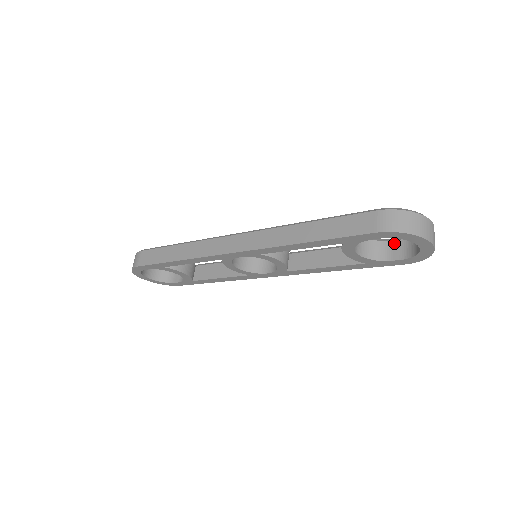
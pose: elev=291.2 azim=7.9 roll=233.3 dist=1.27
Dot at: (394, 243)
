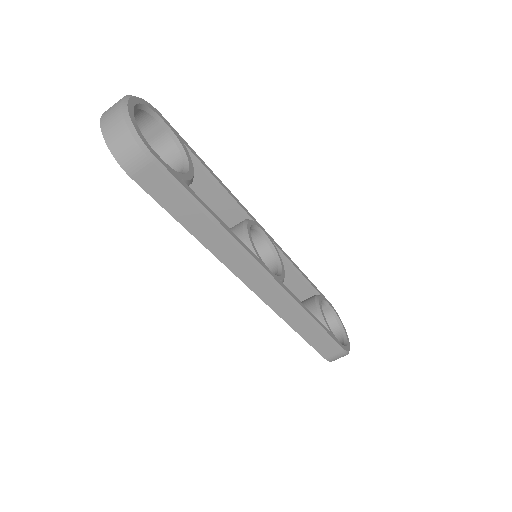
Dot at: (325, 308)
